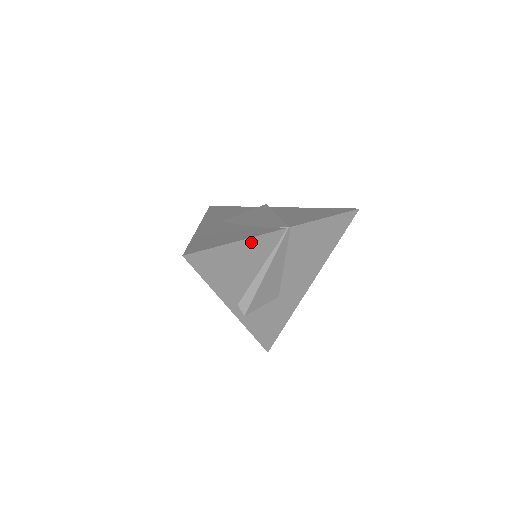
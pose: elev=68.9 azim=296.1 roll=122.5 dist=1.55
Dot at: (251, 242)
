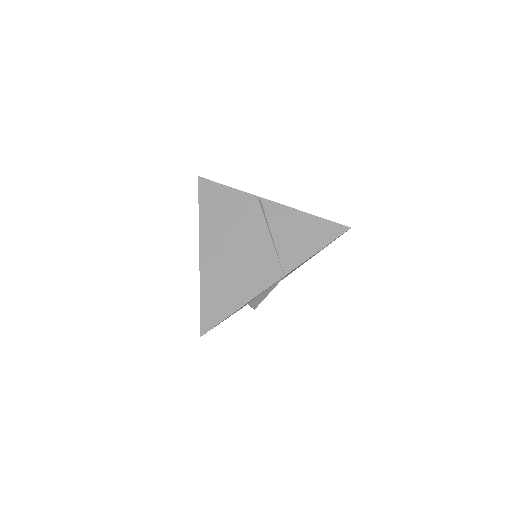
Dot at: occluded
